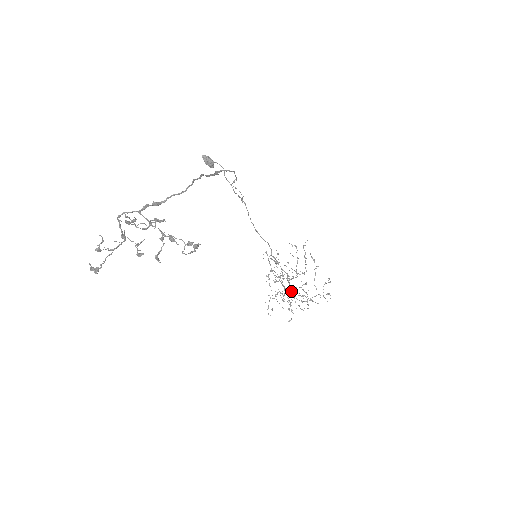
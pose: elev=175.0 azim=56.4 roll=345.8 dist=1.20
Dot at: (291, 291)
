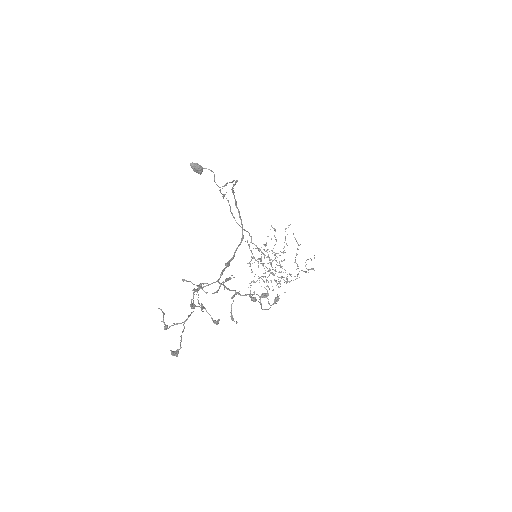
Dot at: (281, 276)
